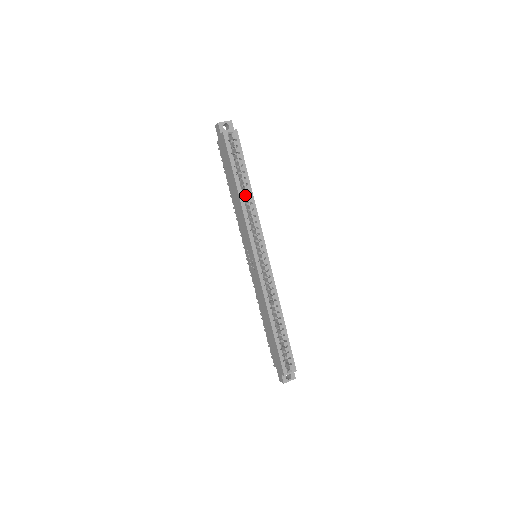
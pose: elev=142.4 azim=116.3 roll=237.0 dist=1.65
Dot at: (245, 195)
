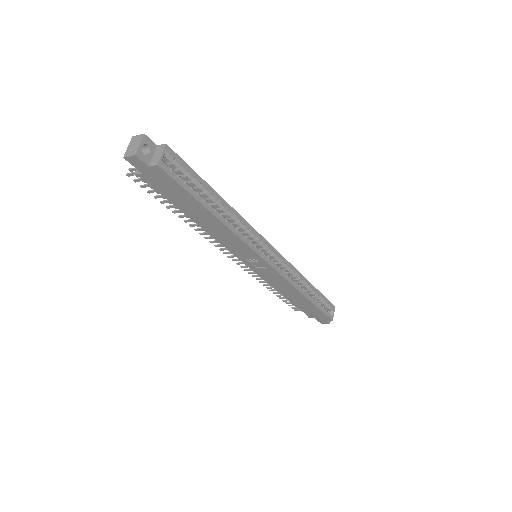
Dot at: occluded
